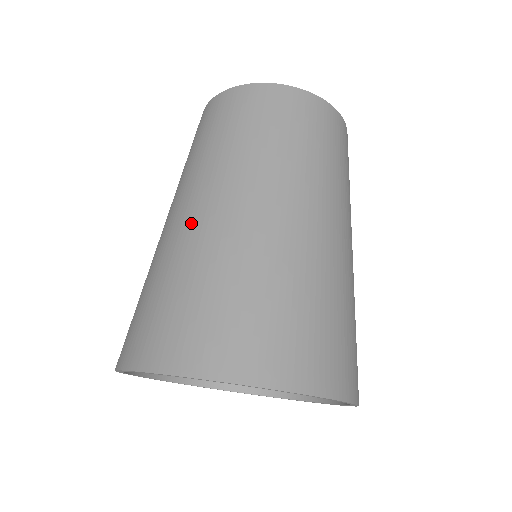
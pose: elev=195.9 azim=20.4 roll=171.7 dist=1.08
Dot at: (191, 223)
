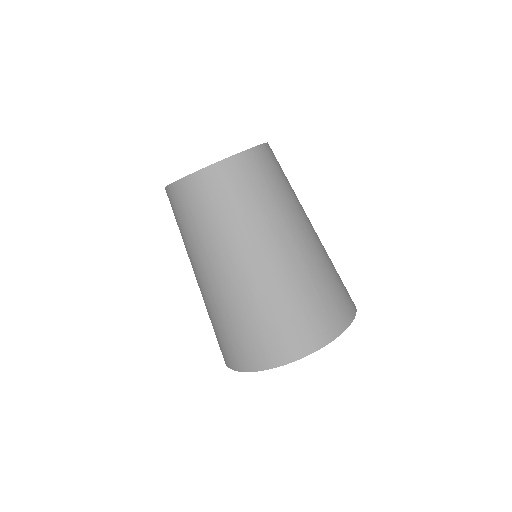
Dot at: (225, 286)
